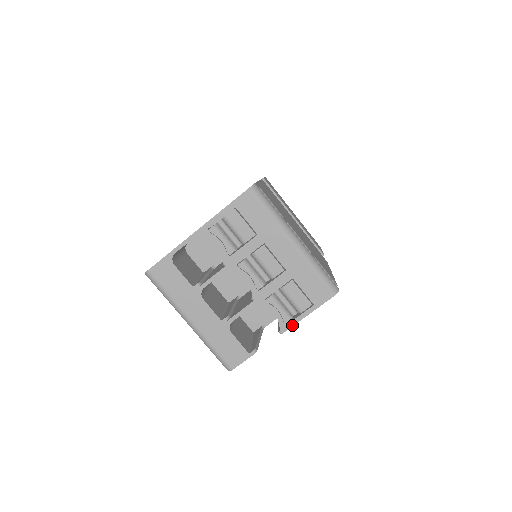
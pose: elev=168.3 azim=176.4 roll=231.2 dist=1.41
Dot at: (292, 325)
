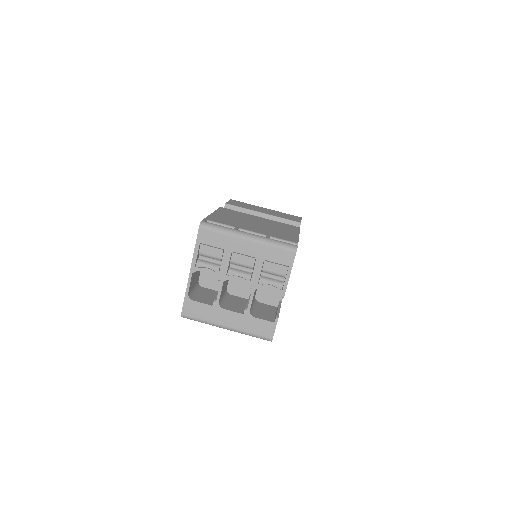
Dot at: (286, 288)
